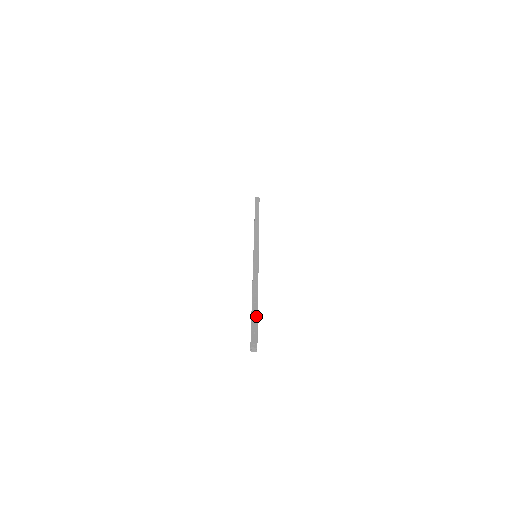
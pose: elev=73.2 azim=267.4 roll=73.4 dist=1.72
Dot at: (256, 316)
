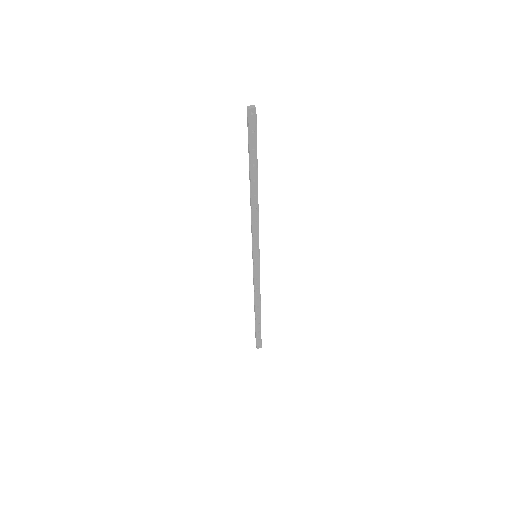
Dot at: (254, 155)
